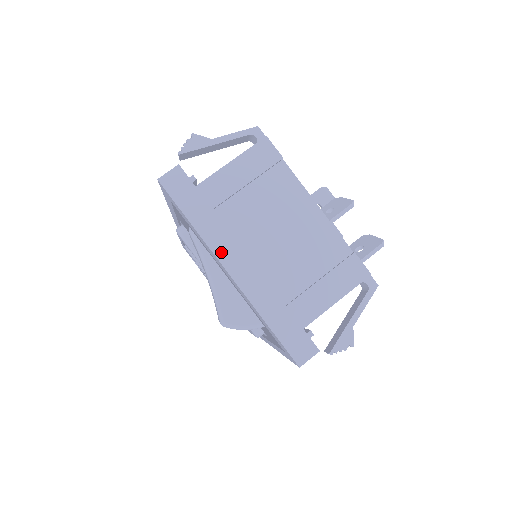
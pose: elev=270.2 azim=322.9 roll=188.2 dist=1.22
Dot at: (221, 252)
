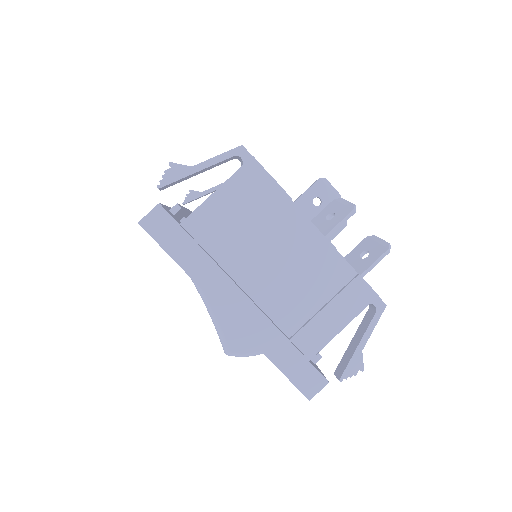
Dot at: (216, 293)
